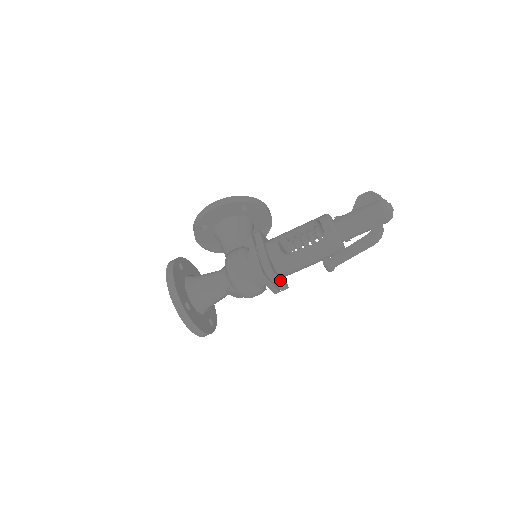
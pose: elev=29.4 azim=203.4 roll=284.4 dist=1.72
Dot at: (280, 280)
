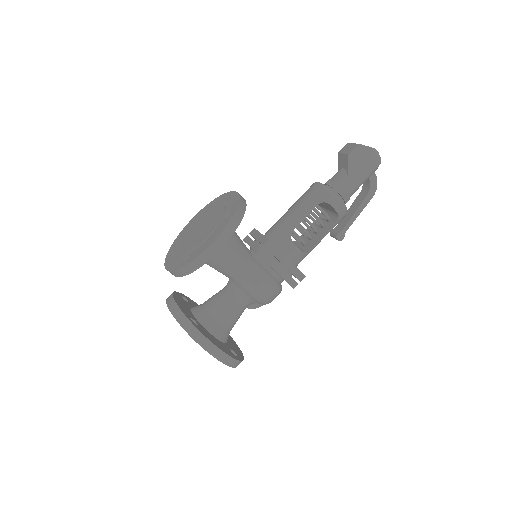
Dot at: occluded
